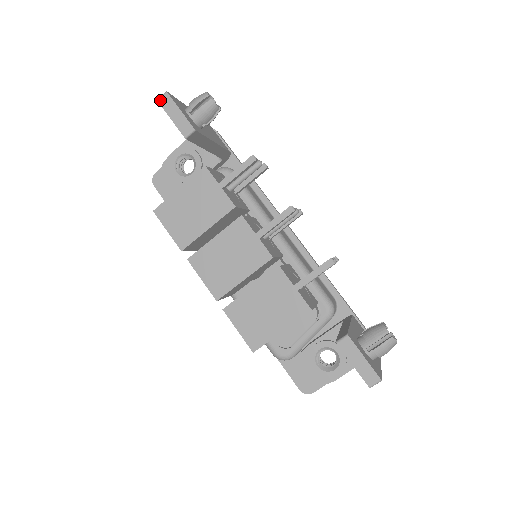
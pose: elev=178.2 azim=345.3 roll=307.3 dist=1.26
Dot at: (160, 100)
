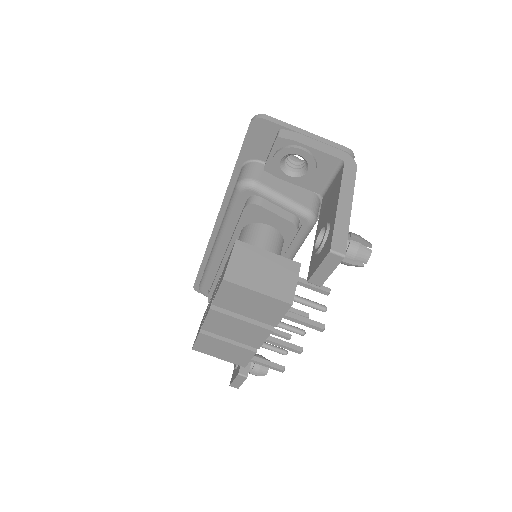
Dot at: (332, 254)
